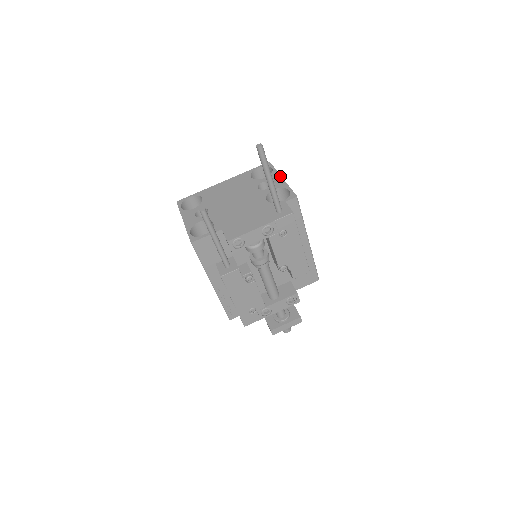
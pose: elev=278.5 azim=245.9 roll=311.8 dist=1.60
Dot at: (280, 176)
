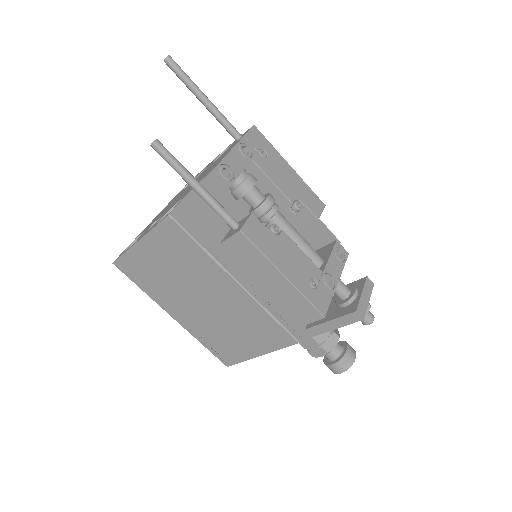
Dot at: (209, 163)
